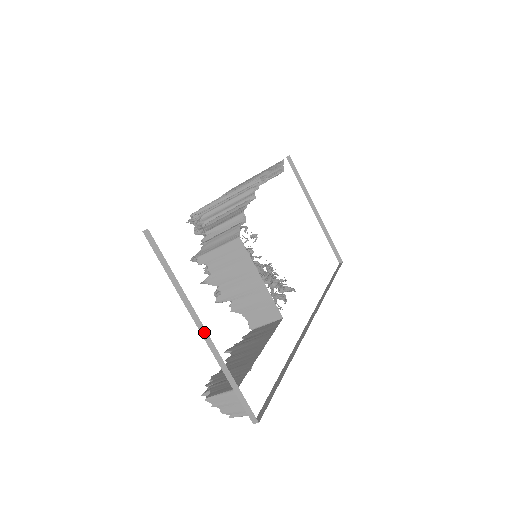
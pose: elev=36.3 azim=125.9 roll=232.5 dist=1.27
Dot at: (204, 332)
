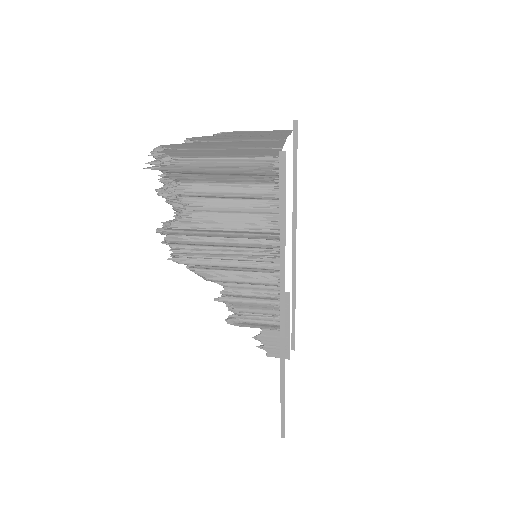
Dot at: occluded
